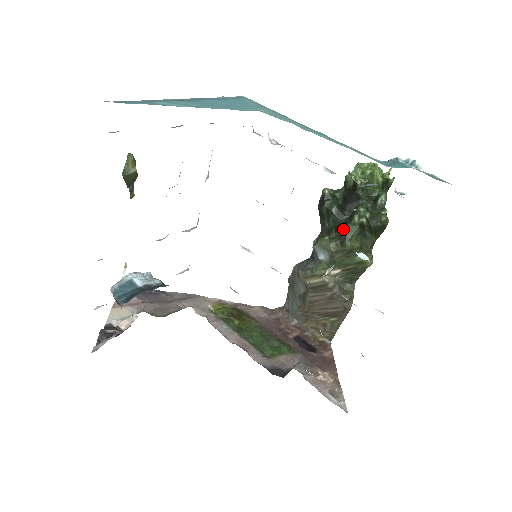
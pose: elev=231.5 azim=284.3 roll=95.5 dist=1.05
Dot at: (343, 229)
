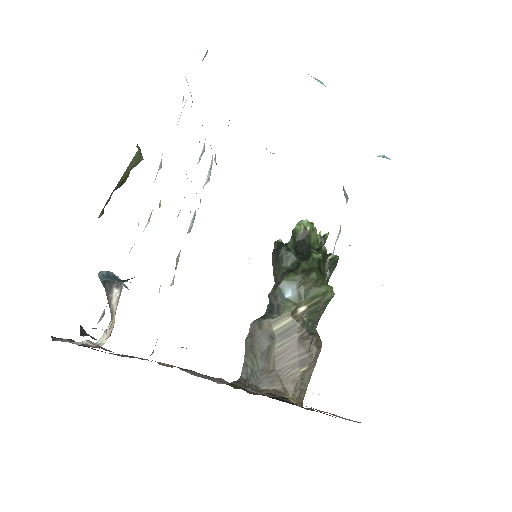
Dot at: (306, 263)
